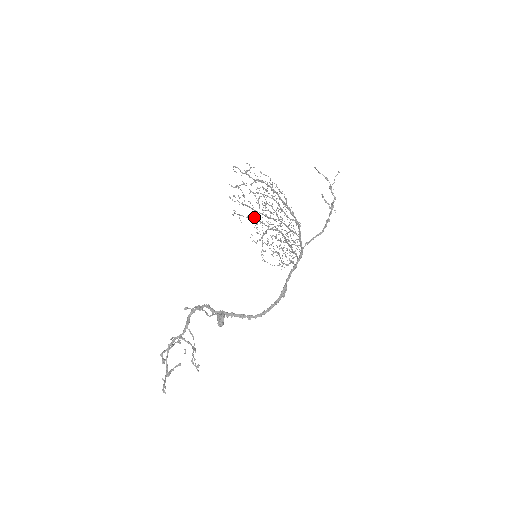
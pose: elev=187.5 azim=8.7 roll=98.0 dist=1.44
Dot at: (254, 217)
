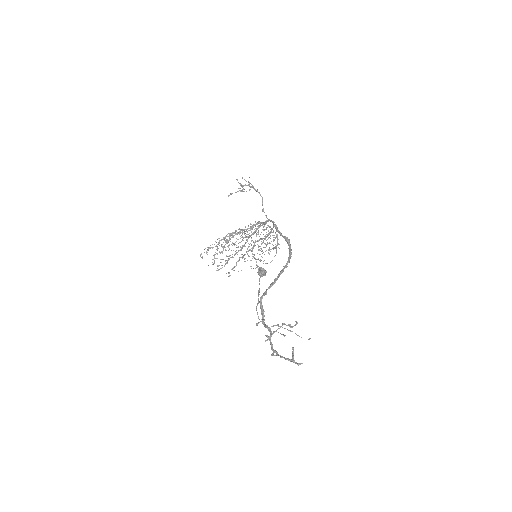
Dot at: occluded
